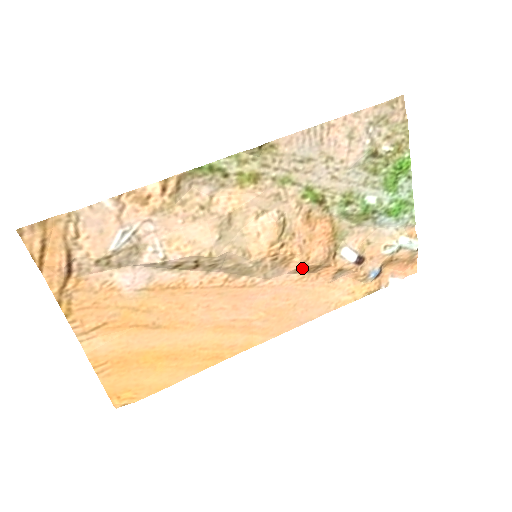
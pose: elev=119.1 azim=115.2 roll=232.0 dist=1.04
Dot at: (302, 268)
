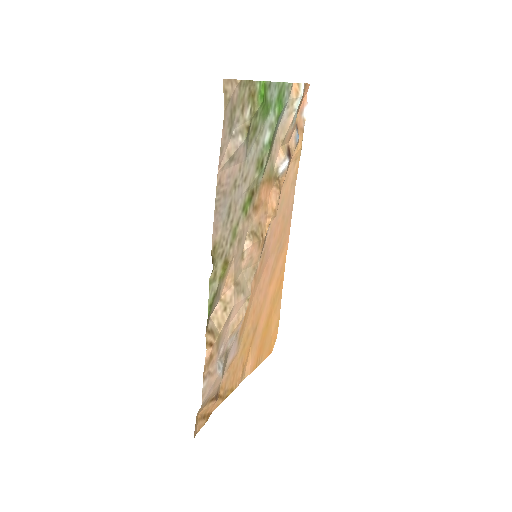
Dot at: occluded
